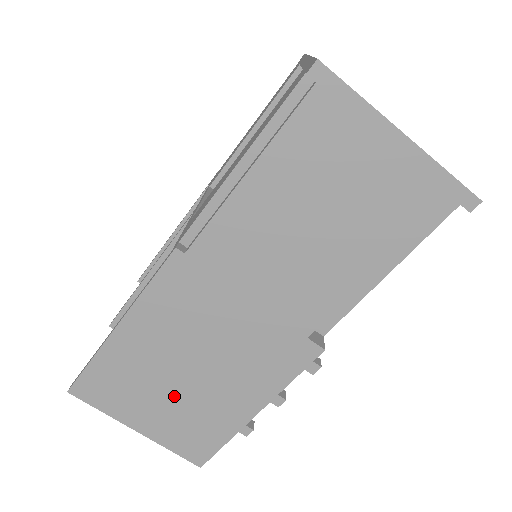
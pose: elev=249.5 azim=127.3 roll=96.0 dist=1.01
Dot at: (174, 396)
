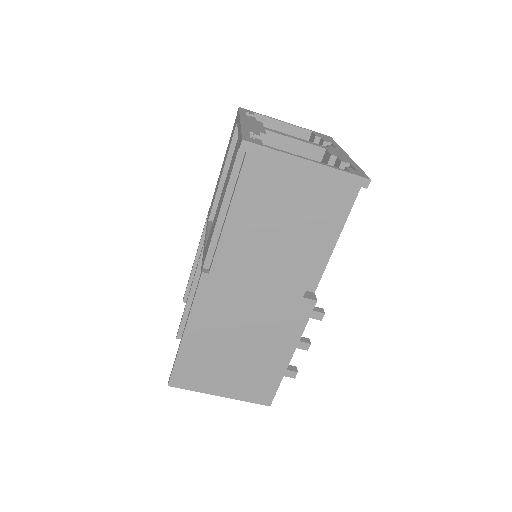
Dot at: (235, 364)
